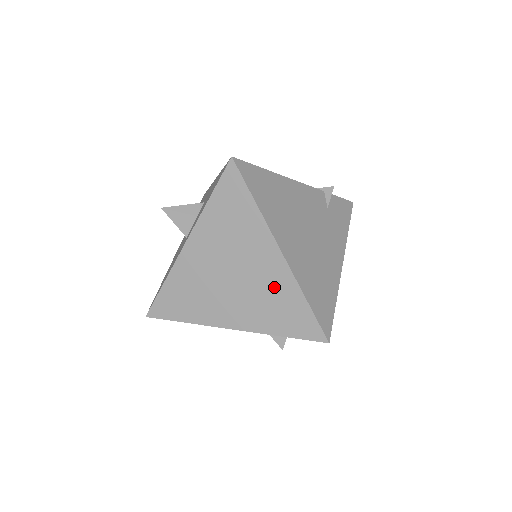
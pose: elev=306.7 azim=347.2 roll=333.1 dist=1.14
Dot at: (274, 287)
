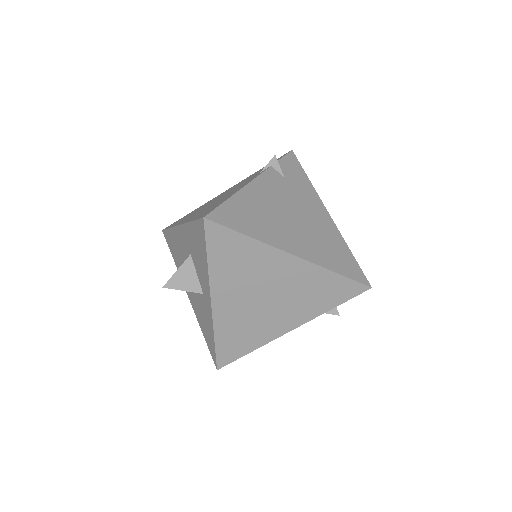
Dot at: (305, 282)
